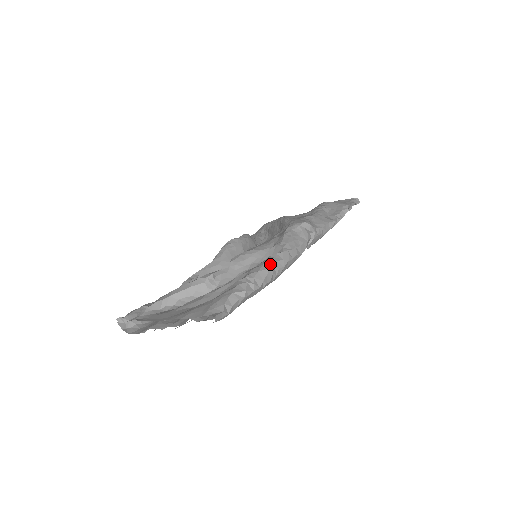
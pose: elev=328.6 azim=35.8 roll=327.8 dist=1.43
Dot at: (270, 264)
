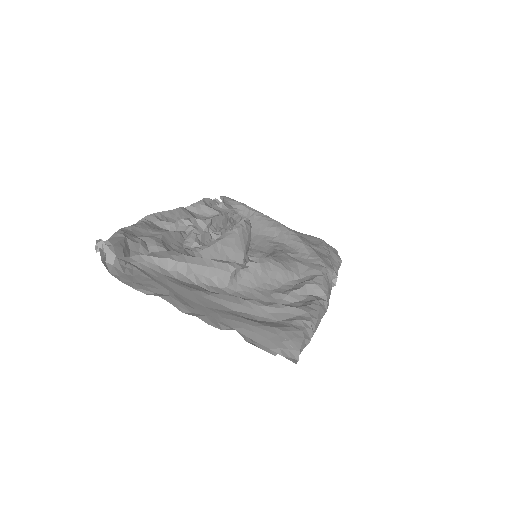
Dot at: (322, 313)
